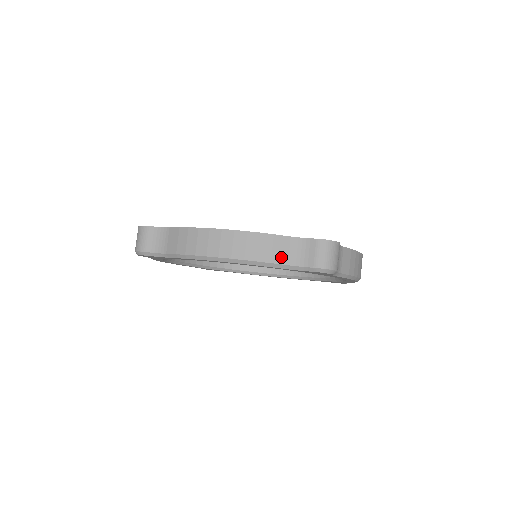
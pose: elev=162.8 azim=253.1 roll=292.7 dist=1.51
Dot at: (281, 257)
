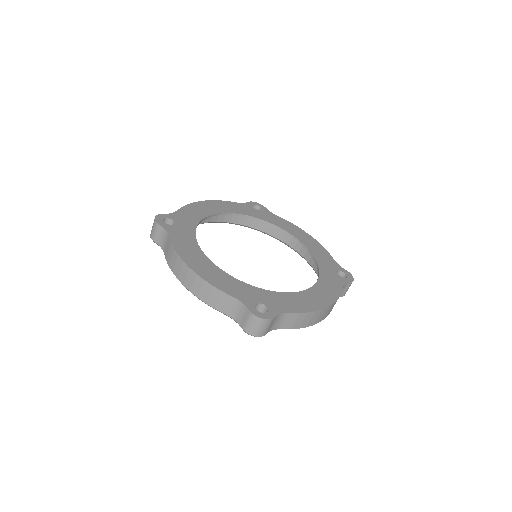
Dot at: (224, 308)
